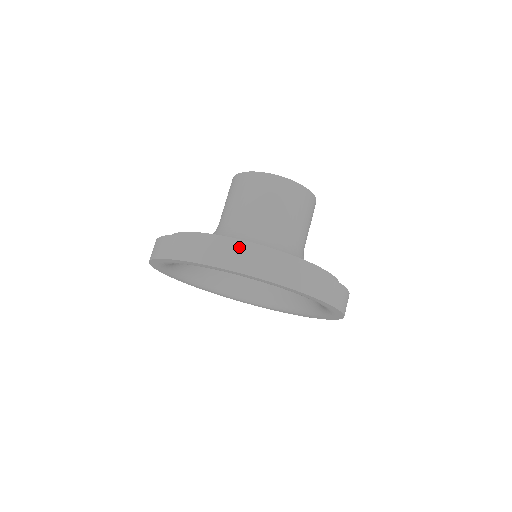
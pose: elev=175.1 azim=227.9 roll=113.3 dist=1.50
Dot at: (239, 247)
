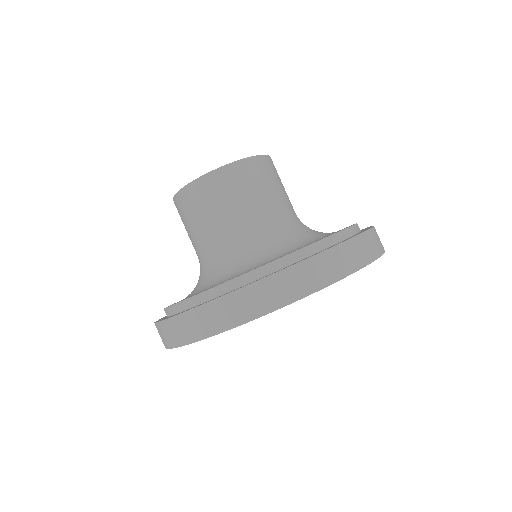
Dot at: (184, 315)
